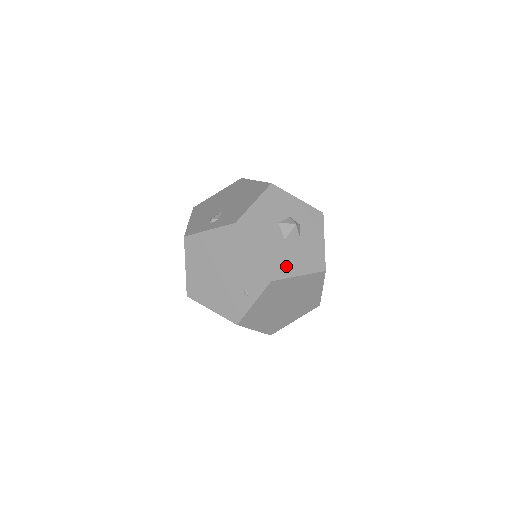
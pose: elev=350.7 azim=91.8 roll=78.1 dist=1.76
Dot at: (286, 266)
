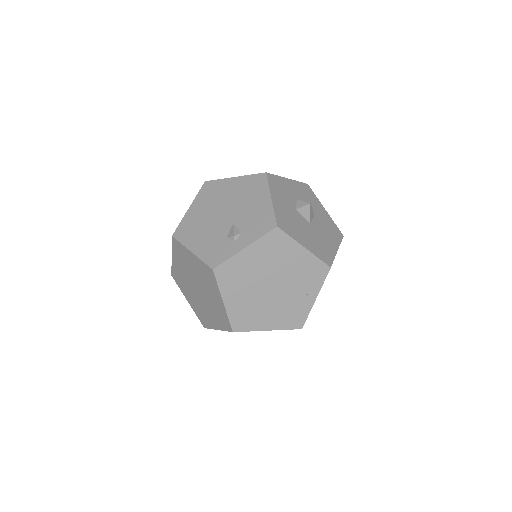
Dot at: (327, 247)
